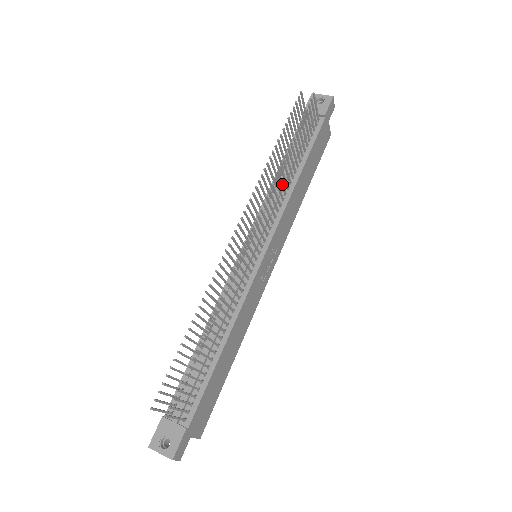
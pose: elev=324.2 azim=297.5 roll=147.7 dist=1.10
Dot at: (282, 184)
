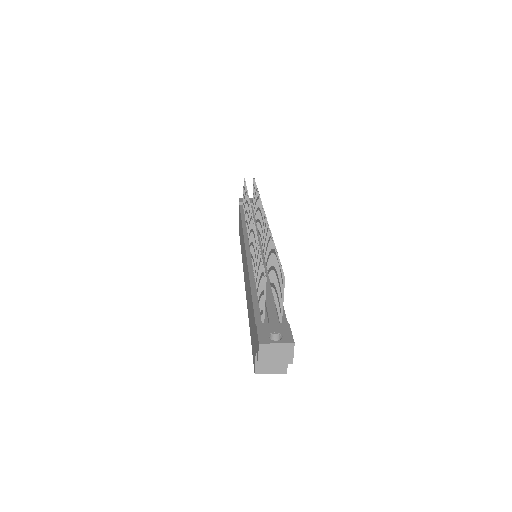
Dot at: occluded
